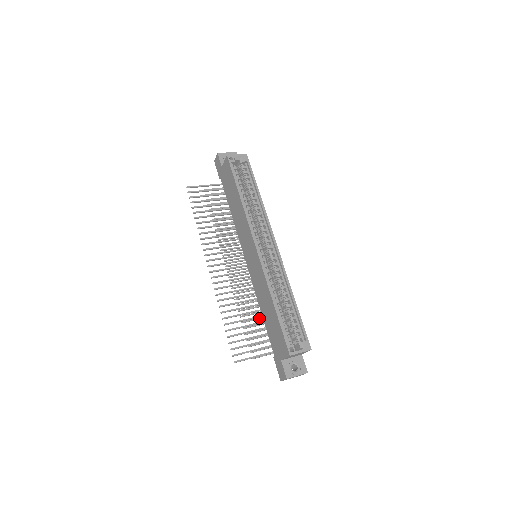
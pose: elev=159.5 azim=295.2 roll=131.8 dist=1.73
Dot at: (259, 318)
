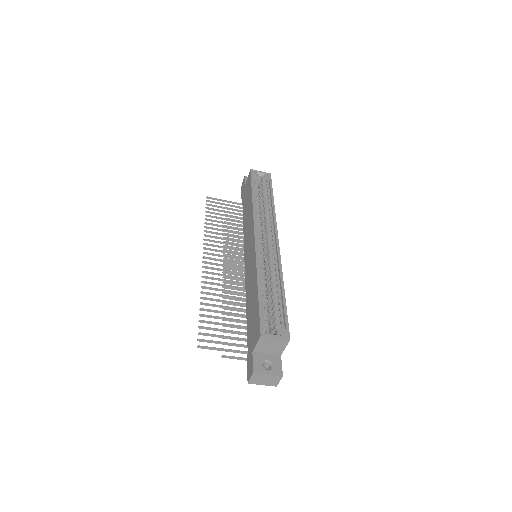
Dot at: occluded
